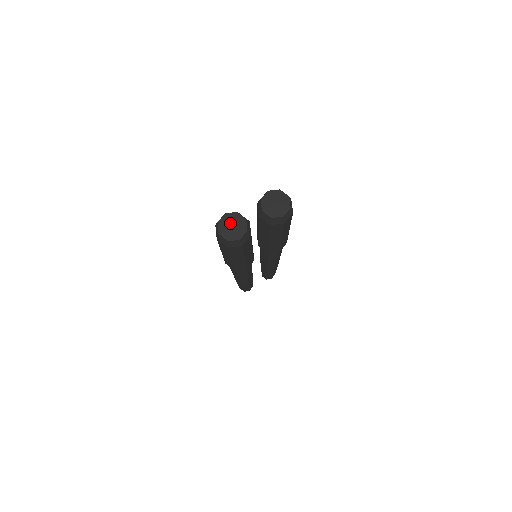
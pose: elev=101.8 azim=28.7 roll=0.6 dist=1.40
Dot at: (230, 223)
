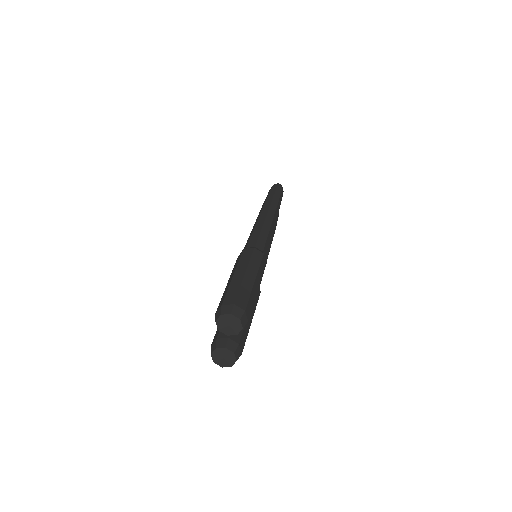
Dot at: (220, 358)
